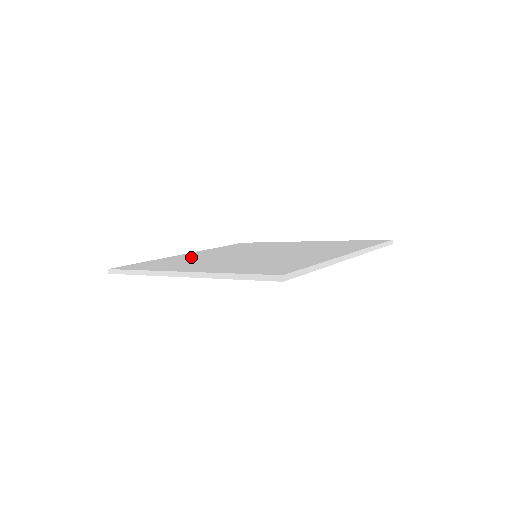
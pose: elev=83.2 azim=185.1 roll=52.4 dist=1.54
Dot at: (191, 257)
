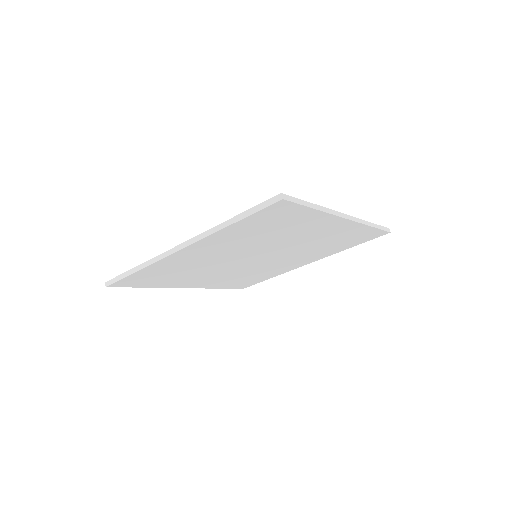
Dot at: occluded
